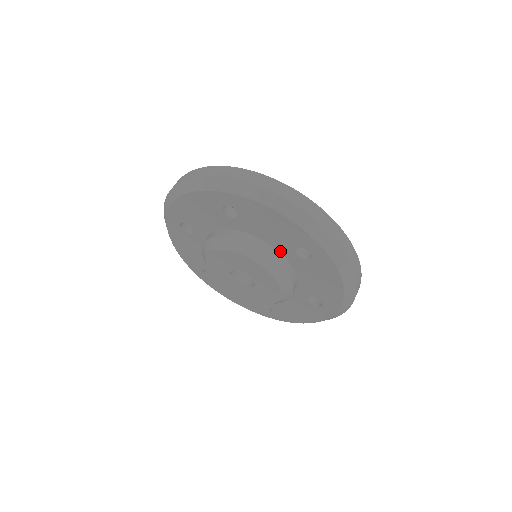
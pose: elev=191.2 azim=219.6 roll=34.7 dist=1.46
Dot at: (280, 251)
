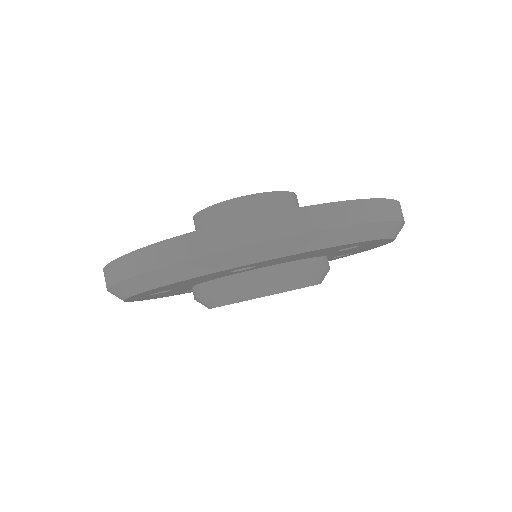
Dot at: (313, 257)
